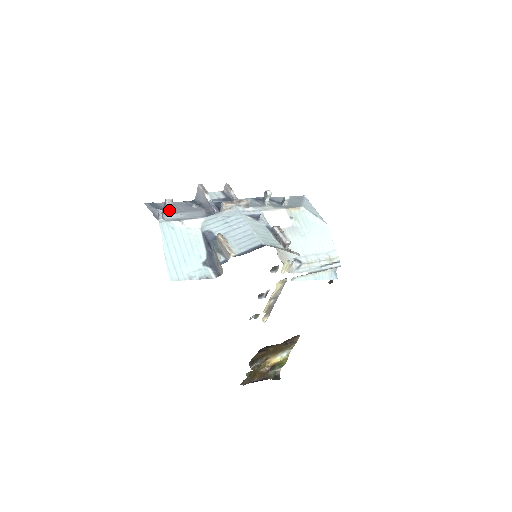
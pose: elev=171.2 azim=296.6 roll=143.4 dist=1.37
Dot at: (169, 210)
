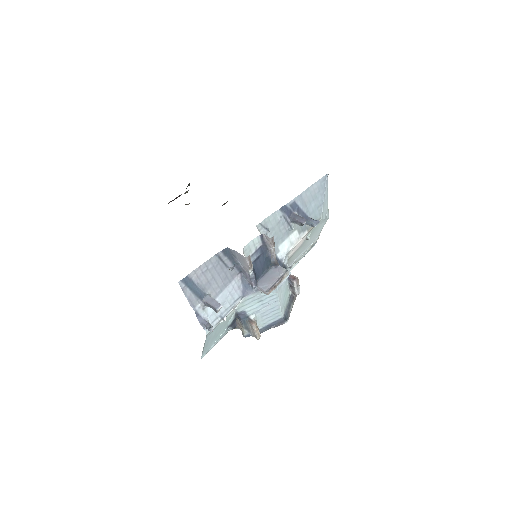
Dot at: occluded
